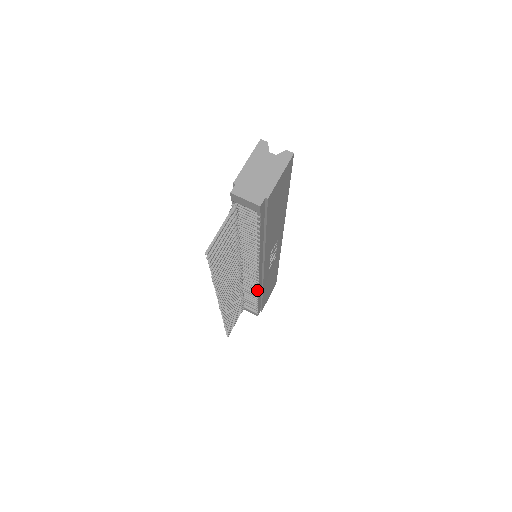
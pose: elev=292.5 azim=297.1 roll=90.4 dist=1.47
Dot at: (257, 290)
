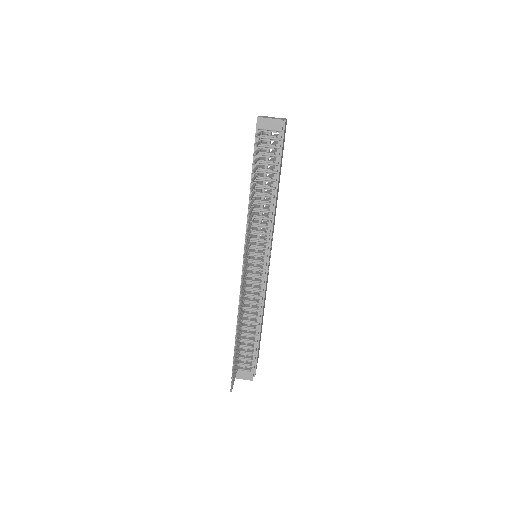
Dot at: (260, 301)
